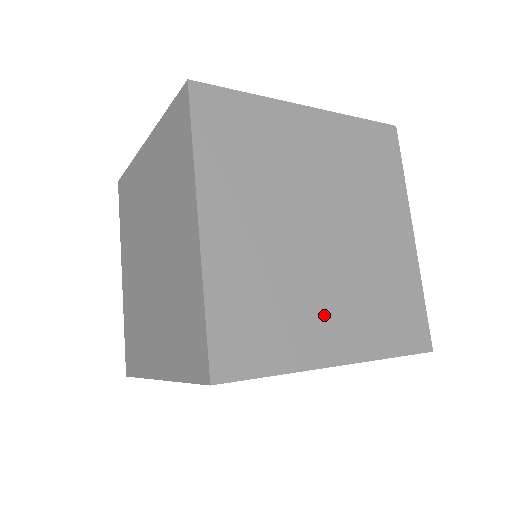
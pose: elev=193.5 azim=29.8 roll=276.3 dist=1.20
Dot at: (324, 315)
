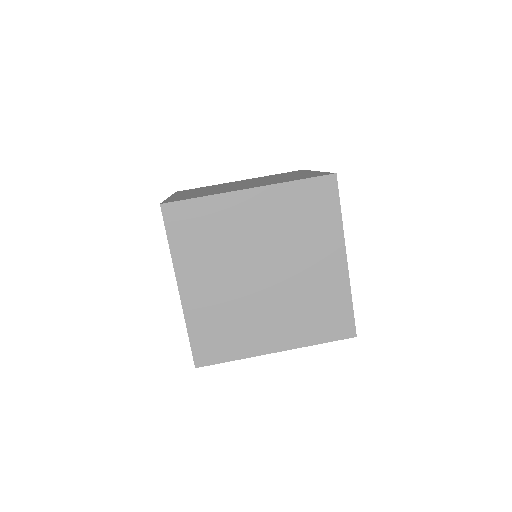
Dot at: (265, 326)
